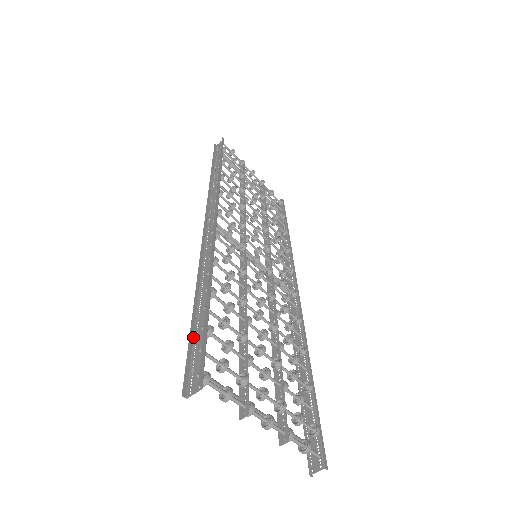
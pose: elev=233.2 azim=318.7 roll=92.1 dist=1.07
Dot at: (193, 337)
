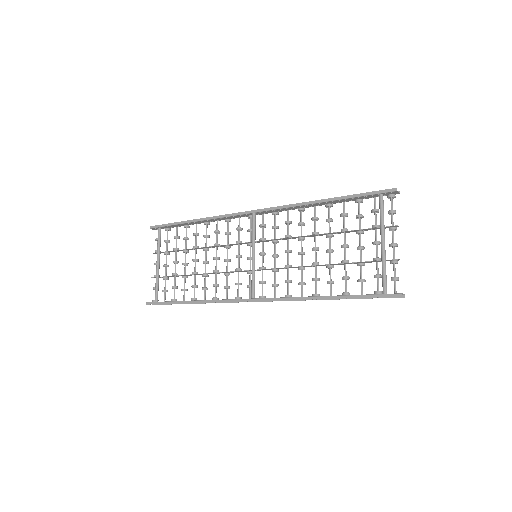
Dot at: (356, 196)
